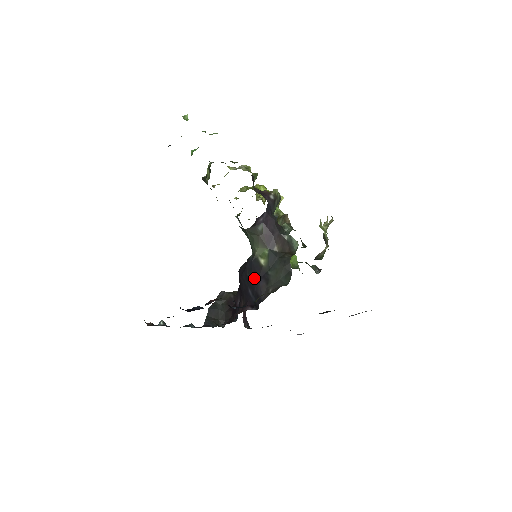
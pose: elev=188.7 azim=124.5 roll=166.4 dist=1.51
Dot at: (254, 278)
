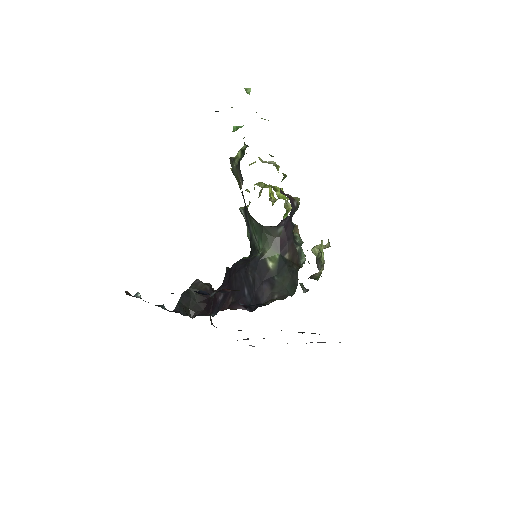
Dot at: (257, 278)
